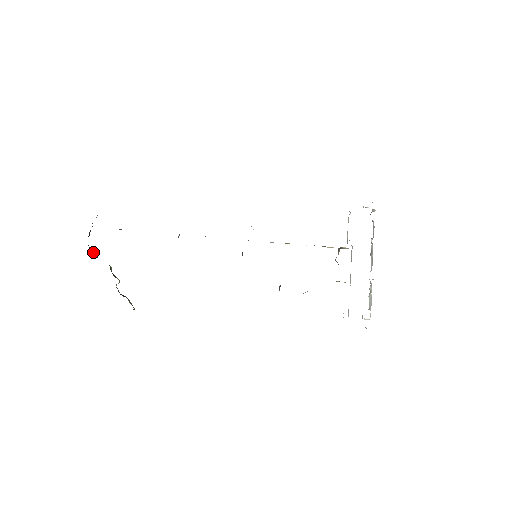
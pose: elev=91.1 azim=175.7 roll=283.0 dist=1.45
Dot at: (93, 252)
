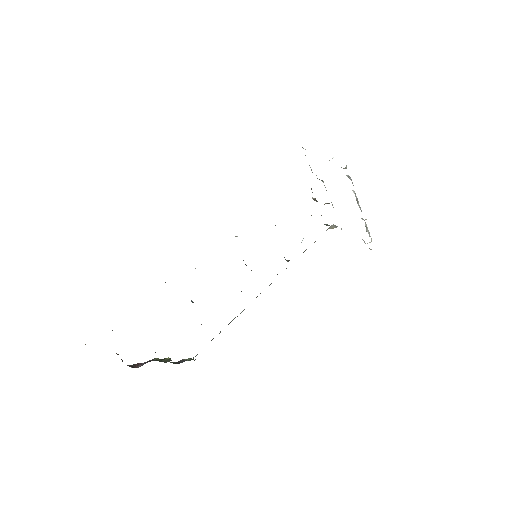
Dot at: (135, 365)
